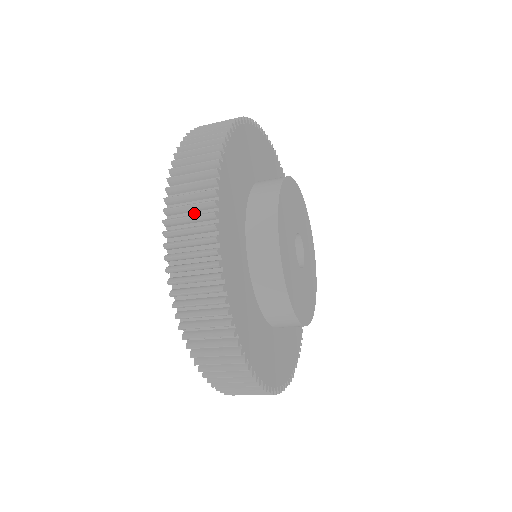
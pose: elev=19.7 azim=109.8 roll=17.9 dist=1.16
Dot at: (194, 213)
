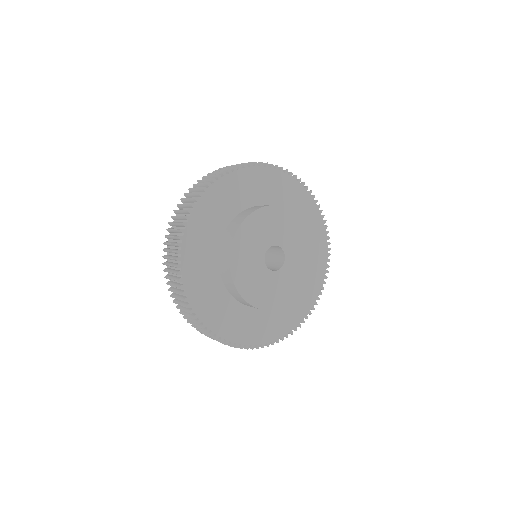
Dot at: occluded
